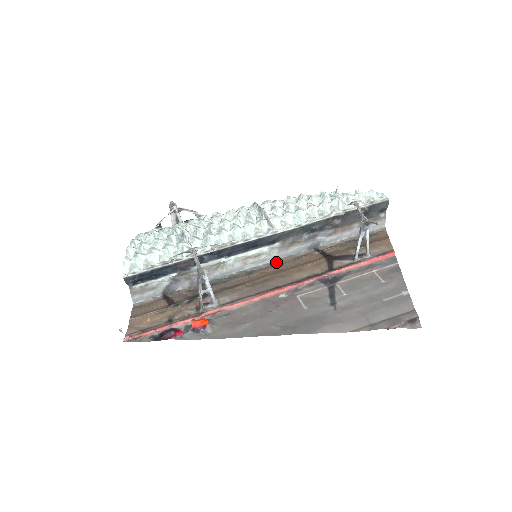
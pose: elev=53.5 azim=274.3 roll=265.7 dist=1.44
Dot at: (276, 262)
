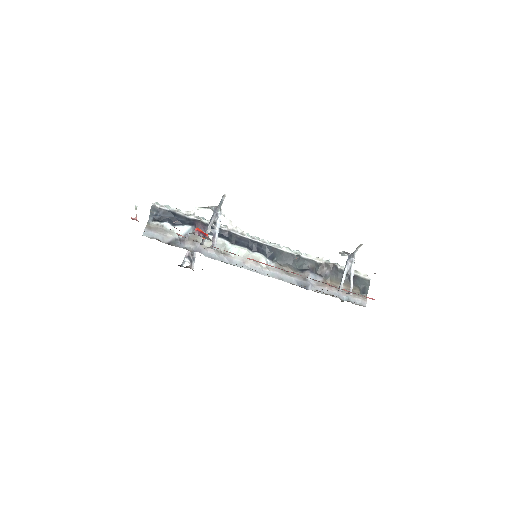
Dot at: (269, 276)
